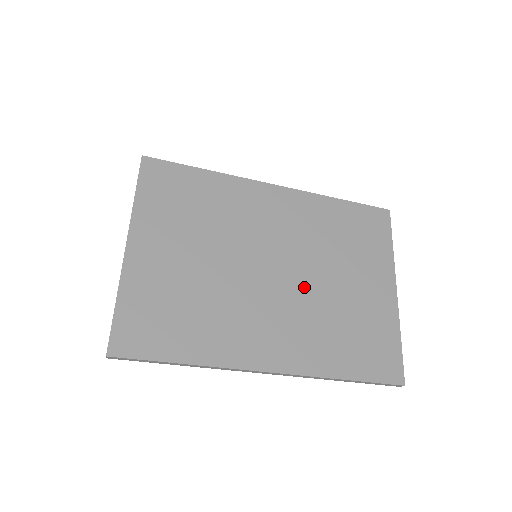
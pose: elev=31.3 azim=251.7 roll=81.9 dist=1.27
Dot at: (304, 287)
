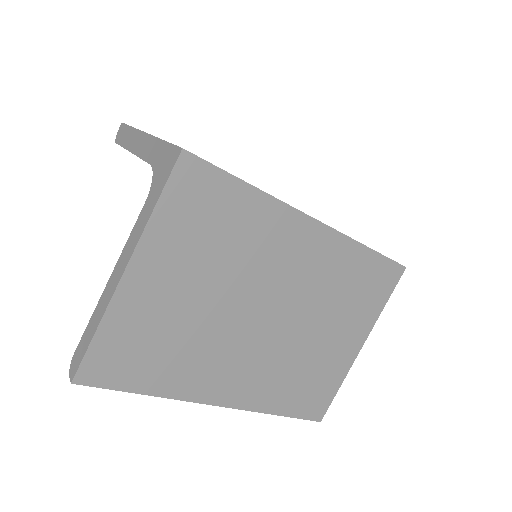
Dot at: (287, 335)
